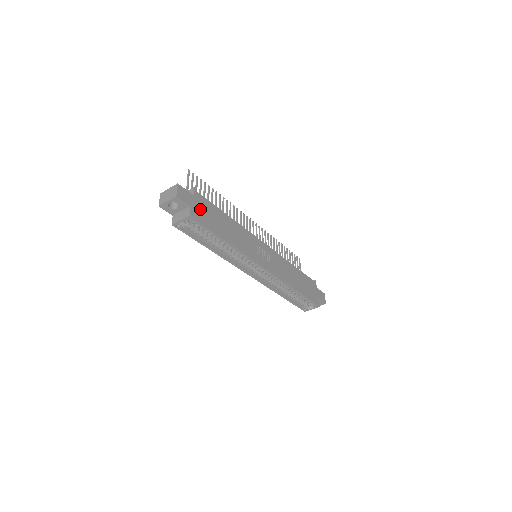
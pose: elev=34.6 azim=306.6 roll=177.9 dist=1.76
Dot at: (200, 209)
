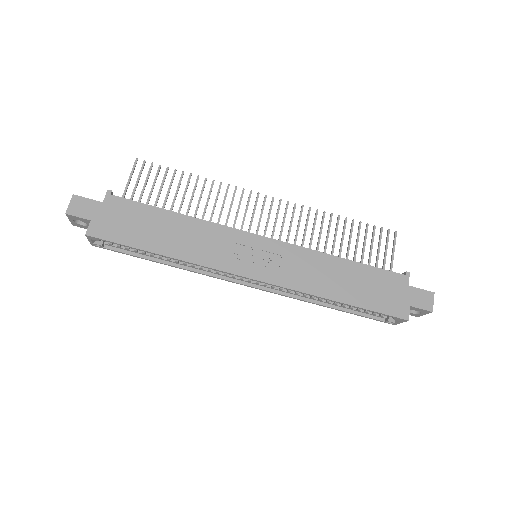
Dot at: (112, 219)
